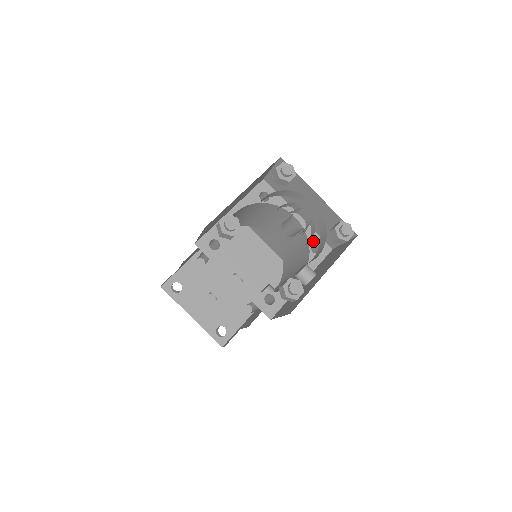
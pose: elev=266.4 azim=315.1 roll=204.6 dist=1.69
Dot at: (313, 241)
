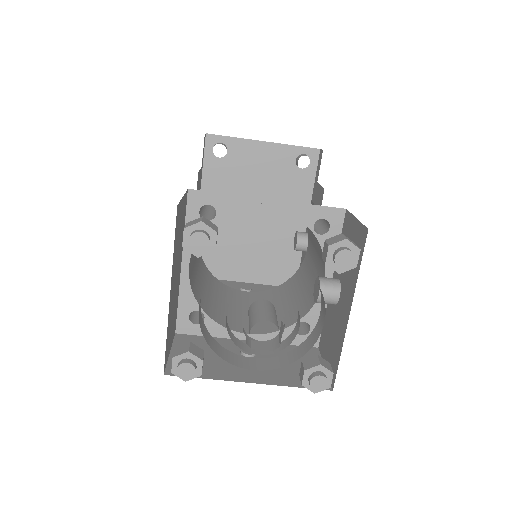
Dot at: (312, 220)
